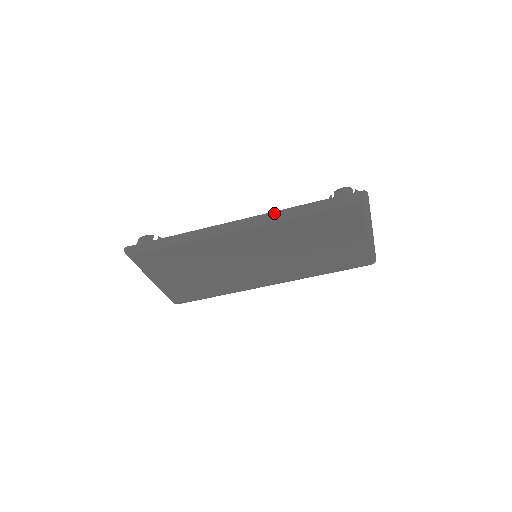
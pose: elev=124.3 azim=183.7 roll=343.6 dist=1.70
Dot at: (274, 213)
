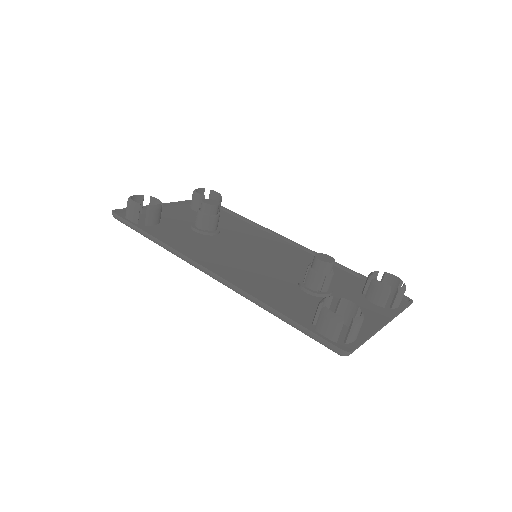
Dot at: (242, 292)
